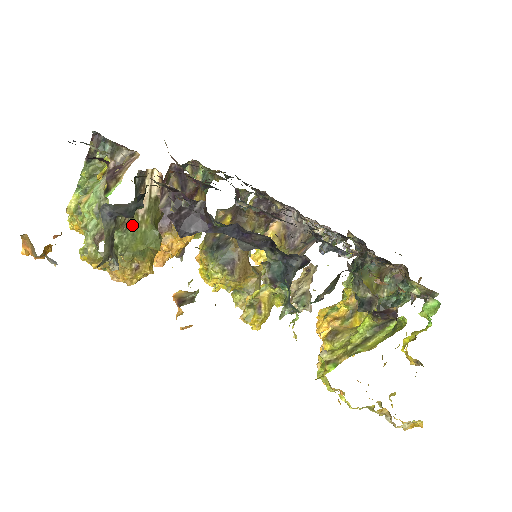
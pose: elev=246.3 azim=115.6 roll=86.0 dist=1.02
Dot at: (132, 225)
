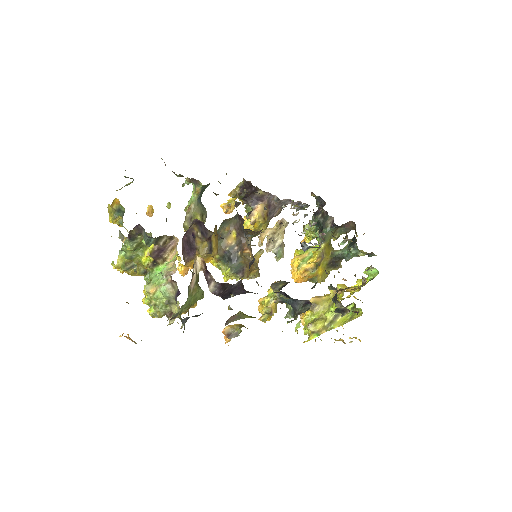
Dot at: (188, 297)
